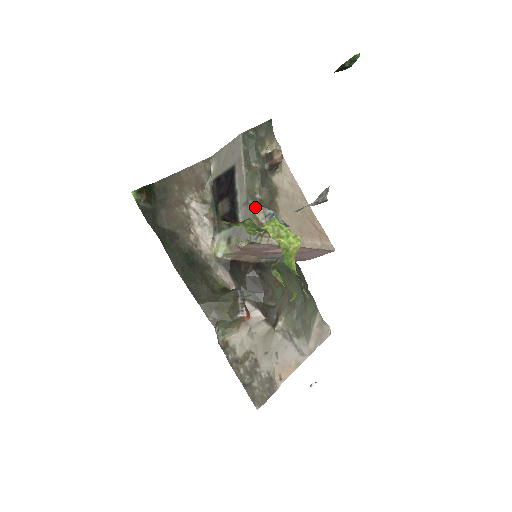
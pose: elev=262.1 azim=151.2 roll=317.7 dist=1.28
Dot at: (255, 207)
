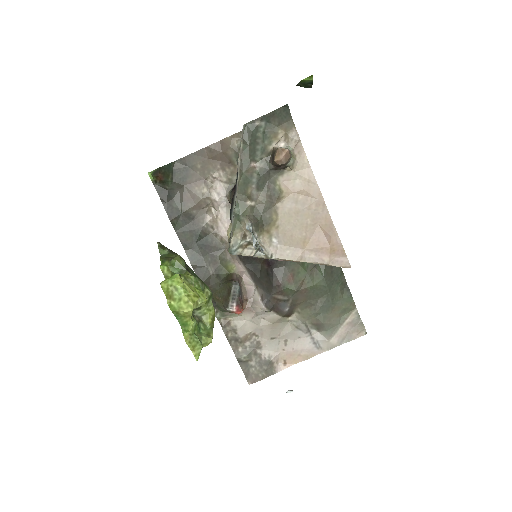
Dot at: (240, 216)
